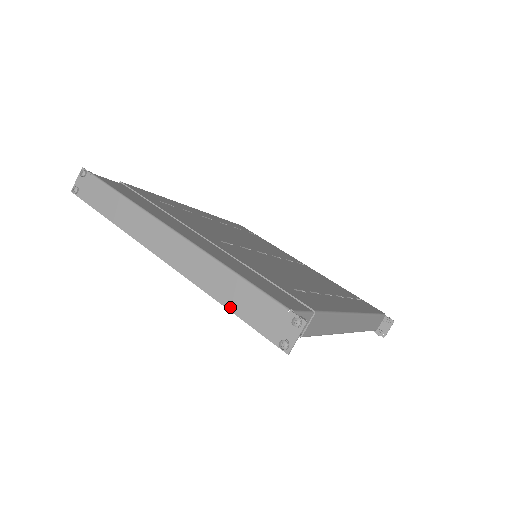
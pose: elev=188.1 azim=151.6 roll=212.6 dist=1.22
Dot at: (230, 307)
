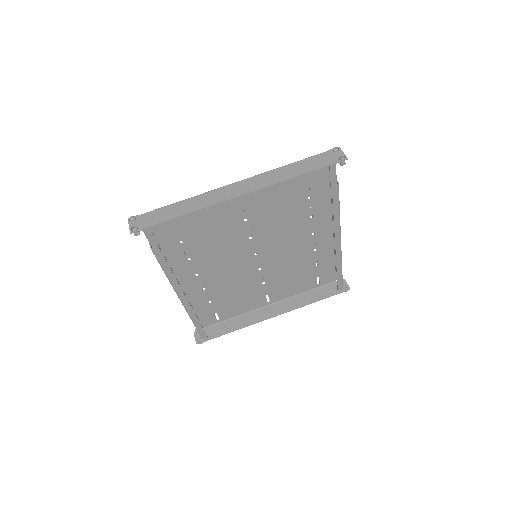
Dot at: (303, 173)
